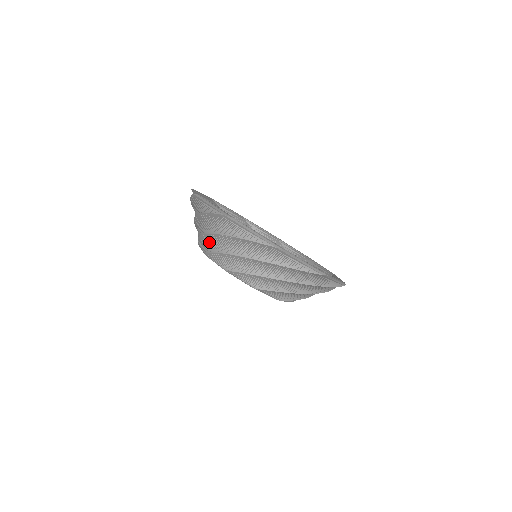
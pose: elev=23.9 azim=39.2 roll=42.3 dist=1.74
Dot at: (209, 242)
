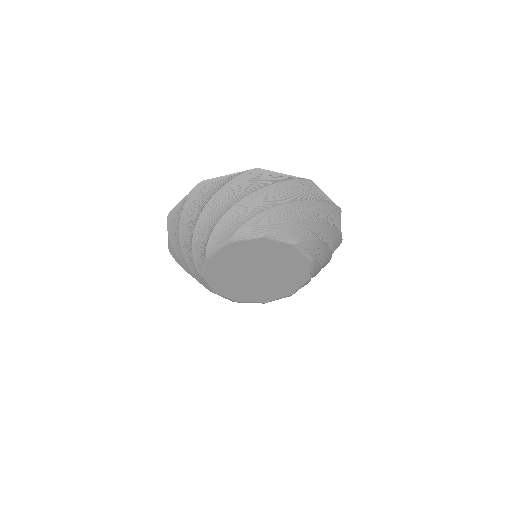
Dot at: (233, 219)
